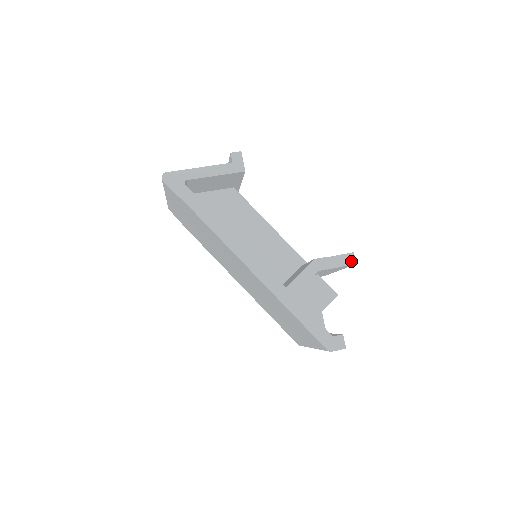
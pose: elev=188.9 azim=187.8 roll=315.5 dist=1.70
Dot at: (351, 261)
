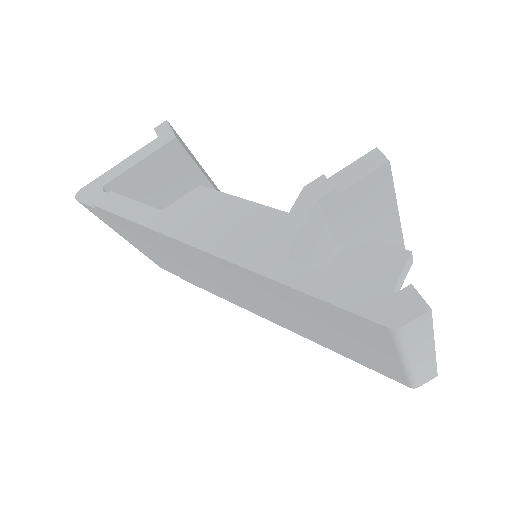
Dot at: (377, 162)
